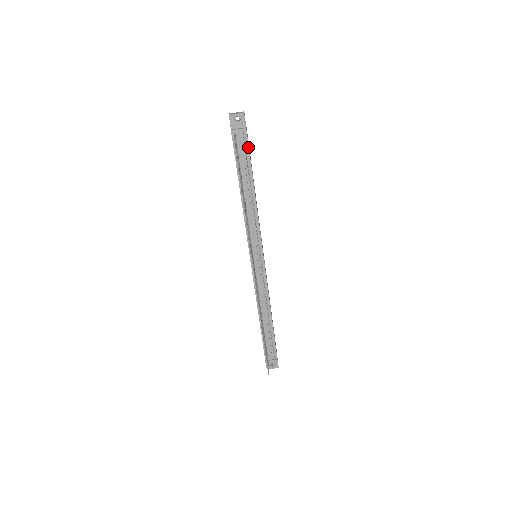
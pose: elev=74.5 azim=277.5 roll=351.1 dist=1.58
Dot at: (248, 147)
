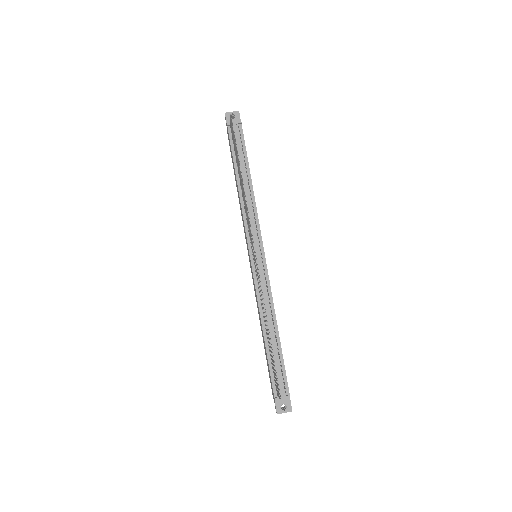
Dot at: occluded
